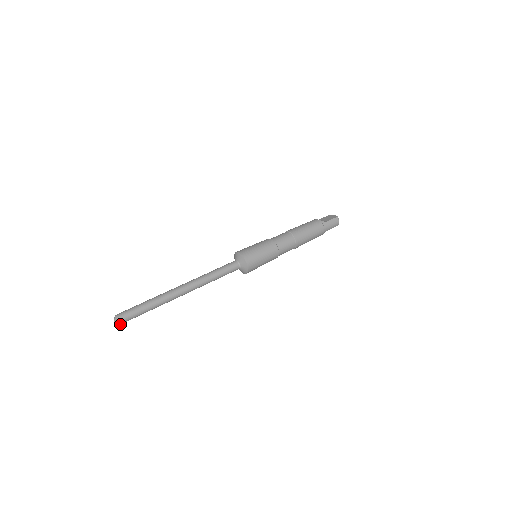
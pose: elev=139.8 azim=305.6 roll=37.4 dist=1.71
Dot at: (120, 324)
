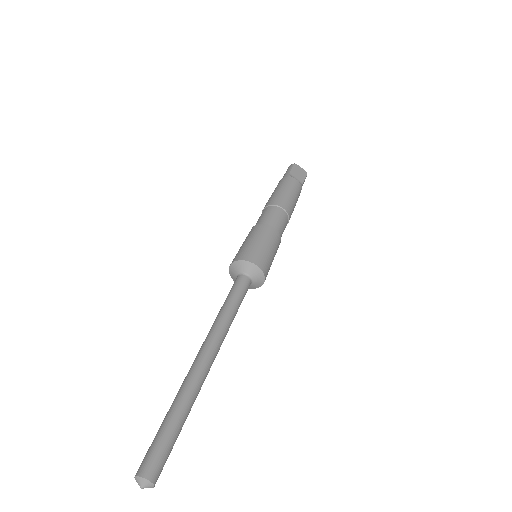
Dot at: occluded
